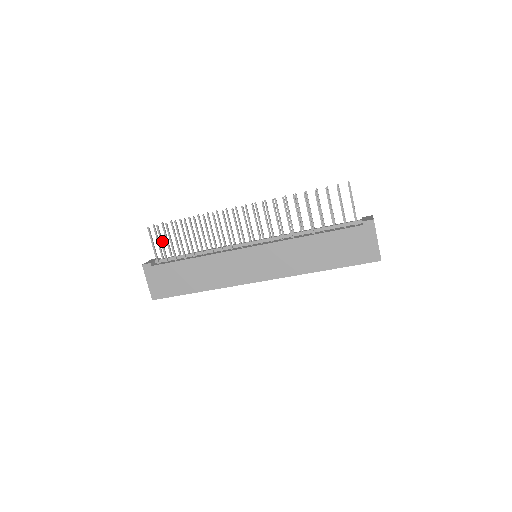
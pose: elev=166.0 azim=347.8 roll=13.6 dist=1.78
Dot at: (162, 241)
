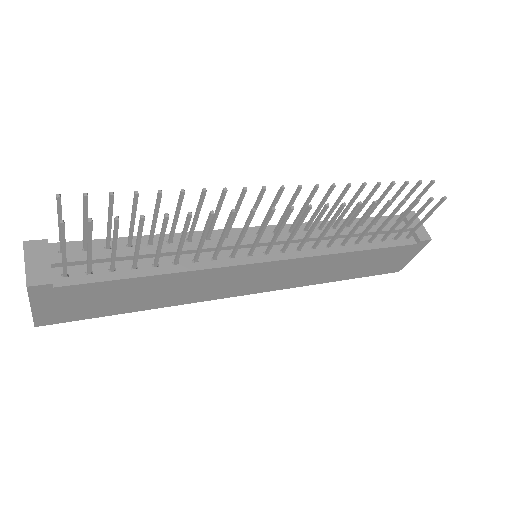
Dot at: (91, 244)
